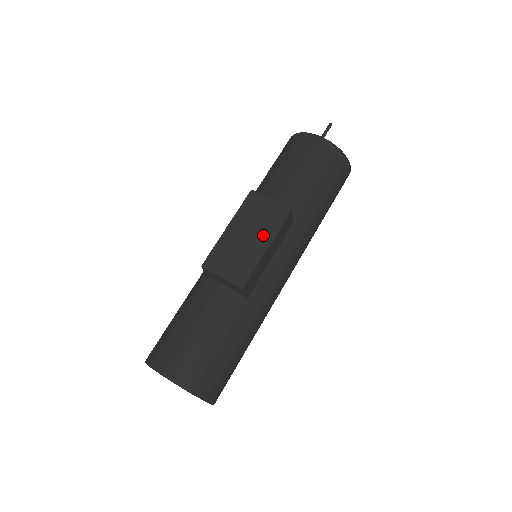
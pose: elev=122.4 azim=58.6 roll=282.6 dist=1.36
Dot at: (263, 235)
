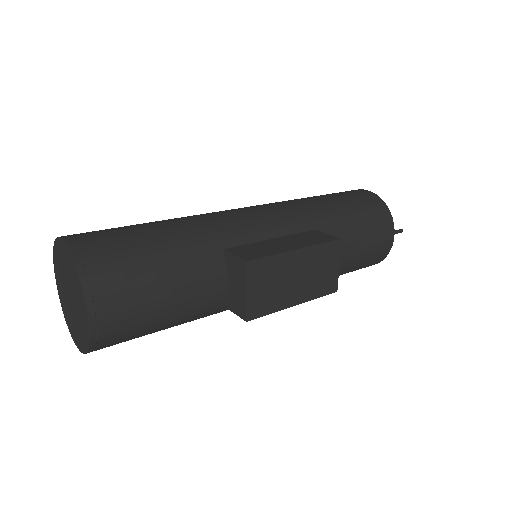
Dot at: (305, 290)
